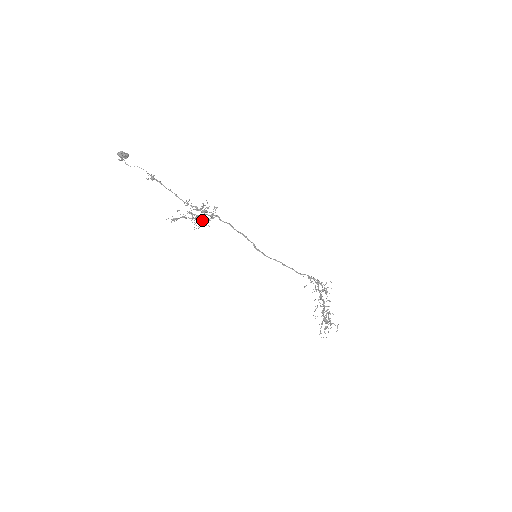
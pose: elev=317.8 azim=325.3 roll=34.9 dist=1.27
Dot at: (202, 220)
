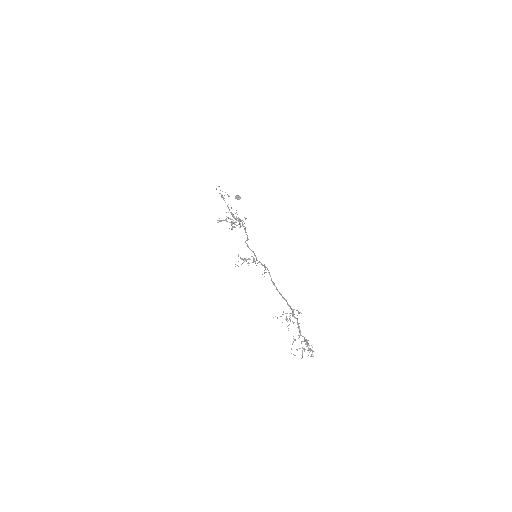
Dot at: (235, 224)
